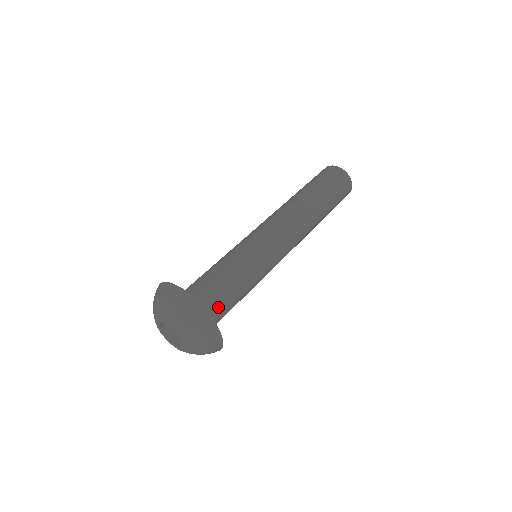
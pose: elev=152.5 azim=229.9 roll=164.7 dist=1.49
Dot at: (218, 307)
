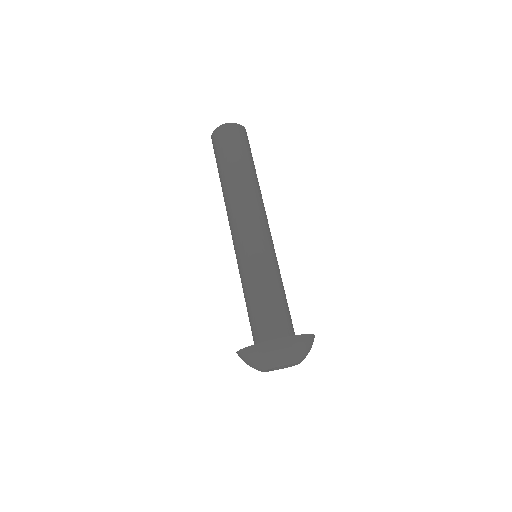
Dot at: (291, 321)
